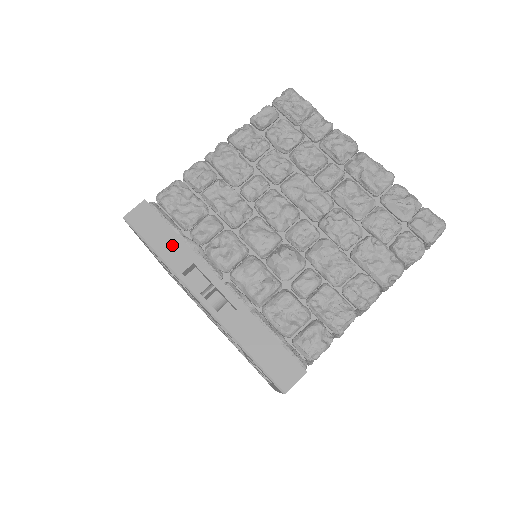
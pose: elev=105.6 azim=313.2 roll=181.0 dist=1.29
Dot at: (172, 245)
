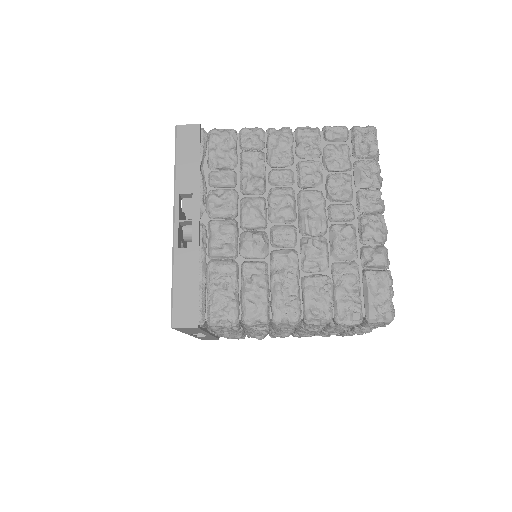
Dot at: occluded
